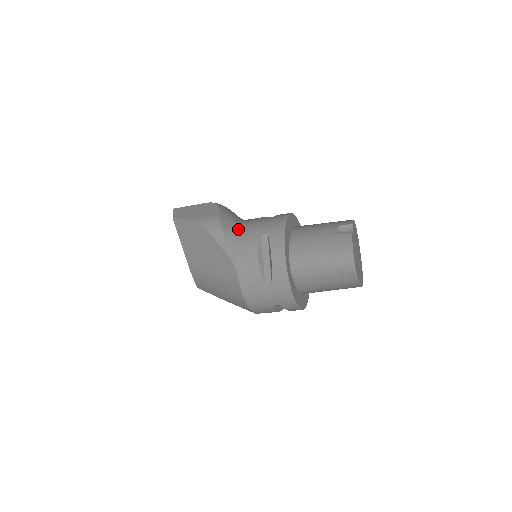
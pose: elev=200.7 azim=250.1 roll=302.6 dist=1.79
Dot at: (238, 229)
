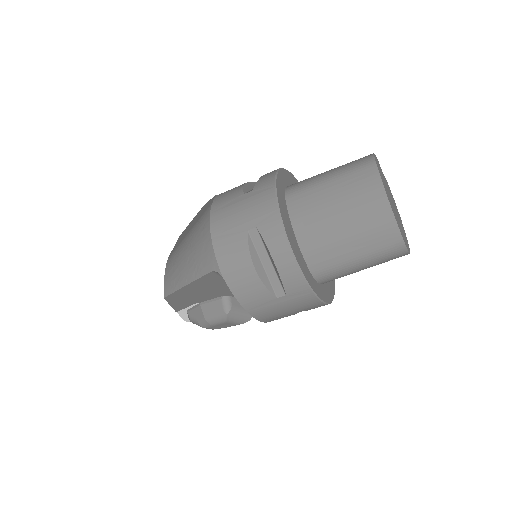
Dot at: occluded
